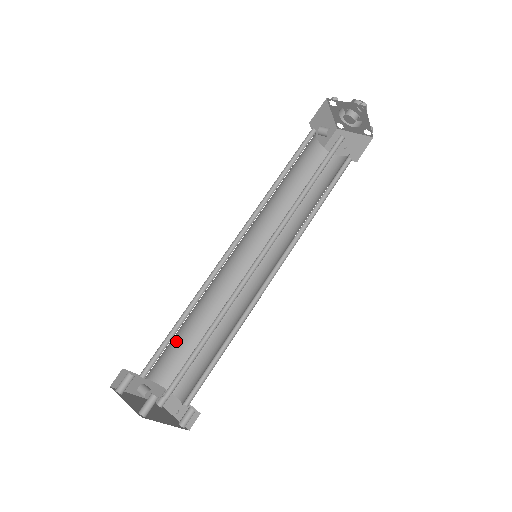
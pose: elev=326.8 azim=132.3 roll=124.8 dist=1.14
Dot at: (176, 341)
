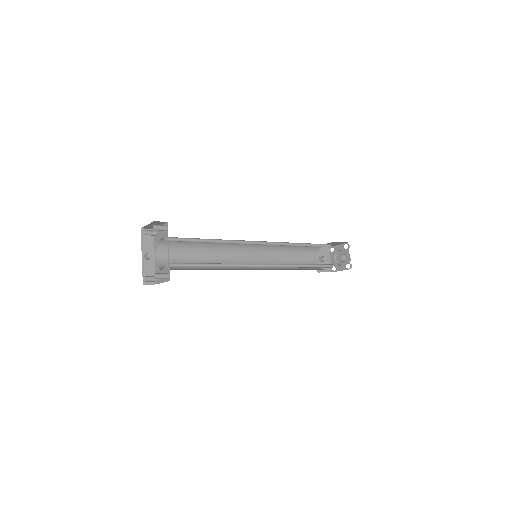
Dot at: (184, 257)
